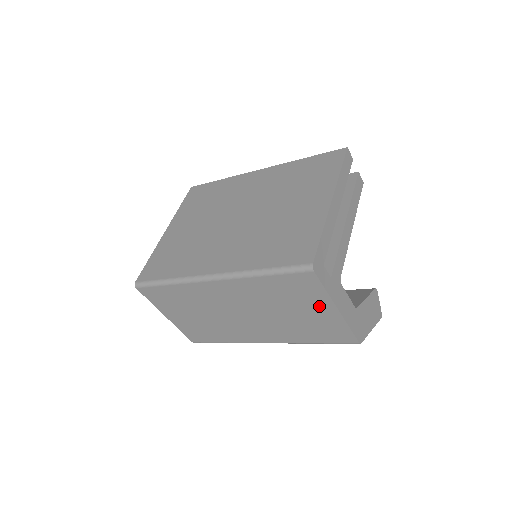
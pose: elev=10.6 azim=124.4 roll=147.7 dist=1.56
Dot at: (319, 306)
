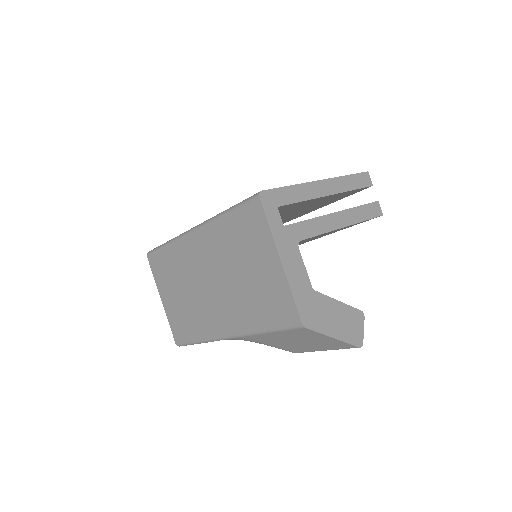
Dot at: (265, 256)
